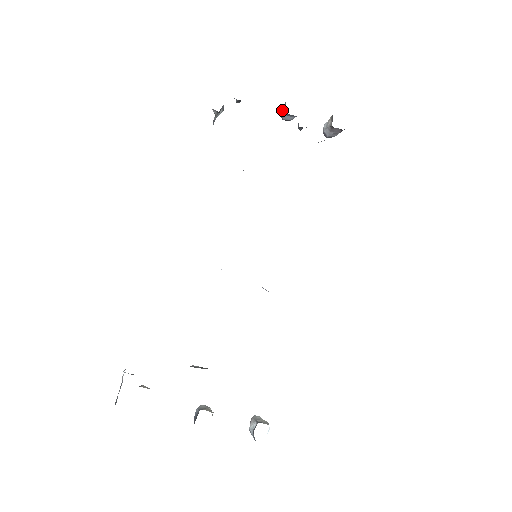
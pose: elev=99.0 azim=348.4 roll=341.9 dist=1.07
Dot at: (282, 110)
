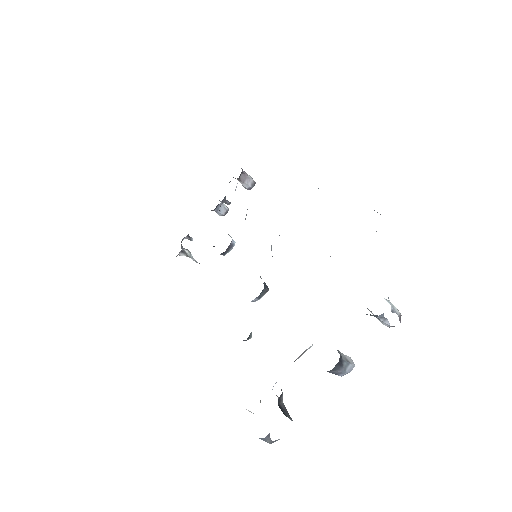
Dot at: occluded
